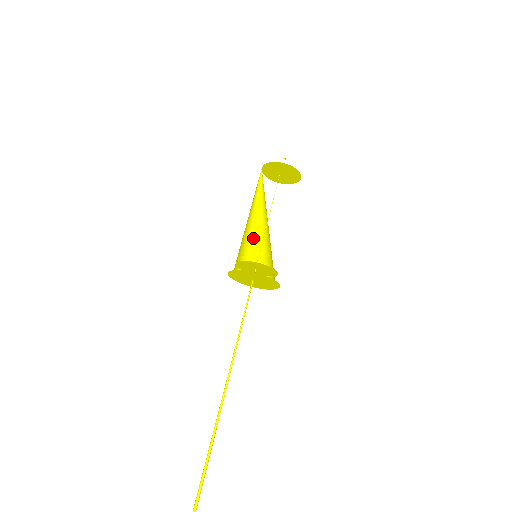
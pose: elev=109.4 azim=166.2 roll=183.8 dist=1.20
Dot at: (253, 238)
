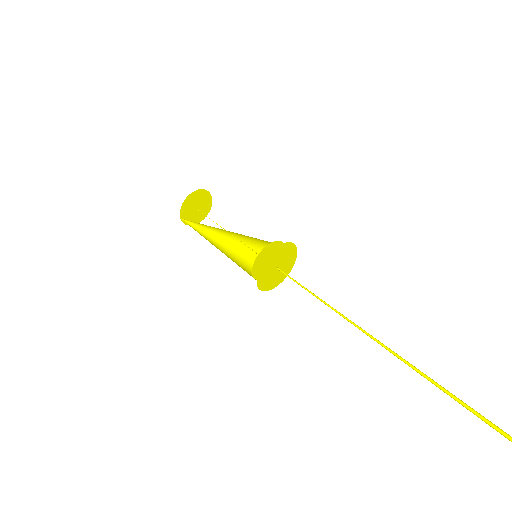
Dot at: (236, 257)
